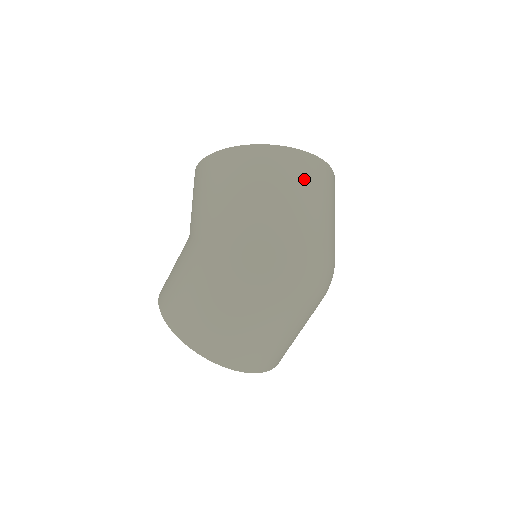
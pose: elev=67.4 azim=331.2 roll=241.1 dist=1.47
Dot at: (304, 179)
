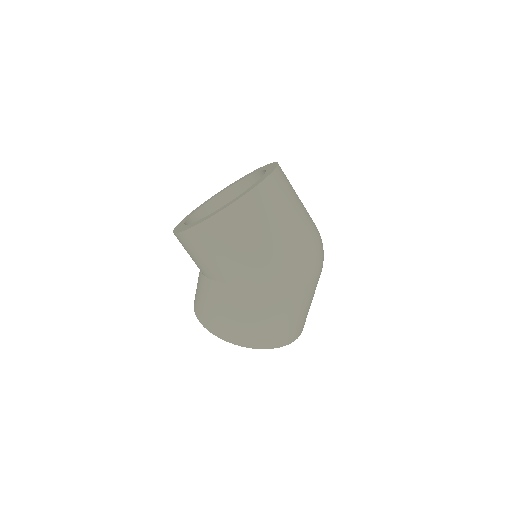
Dot at: (288, 191)
